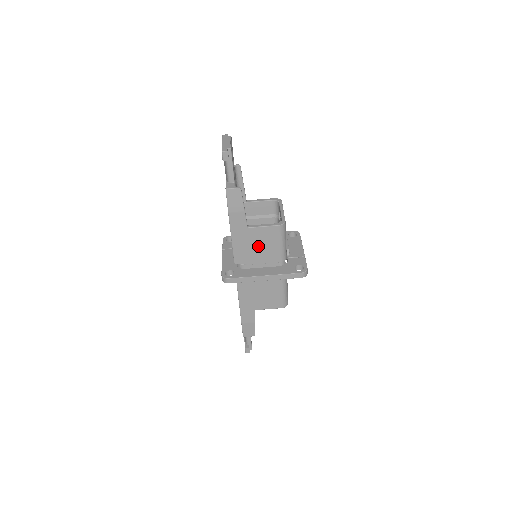
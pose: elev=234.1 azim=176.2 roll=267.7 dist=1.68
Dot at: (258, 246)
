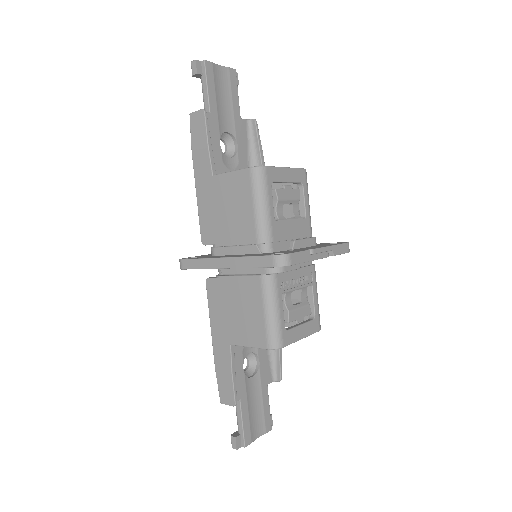
Dot at: (227, 210)
